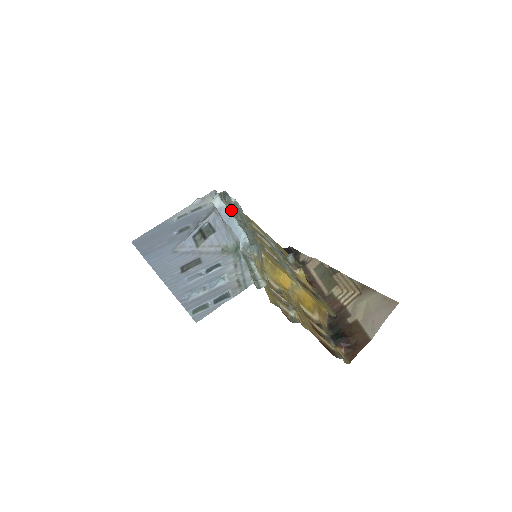
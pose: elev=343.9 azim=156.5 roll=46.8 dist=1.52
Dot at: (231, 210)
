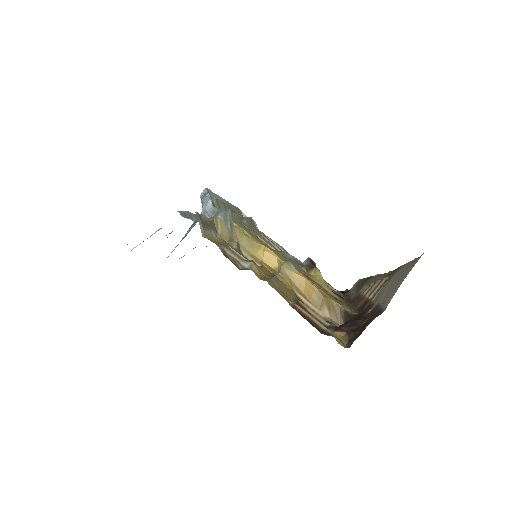
Dot at: occluded
